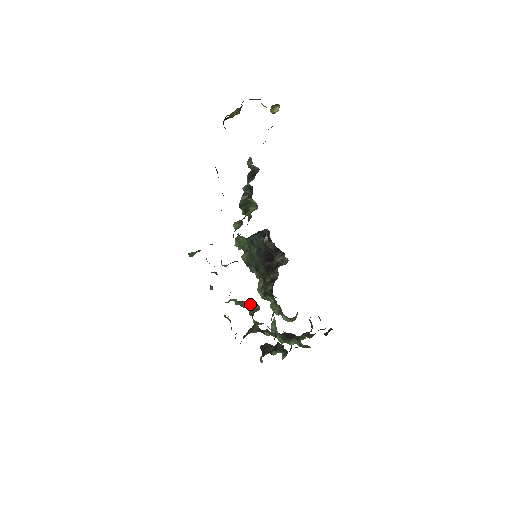
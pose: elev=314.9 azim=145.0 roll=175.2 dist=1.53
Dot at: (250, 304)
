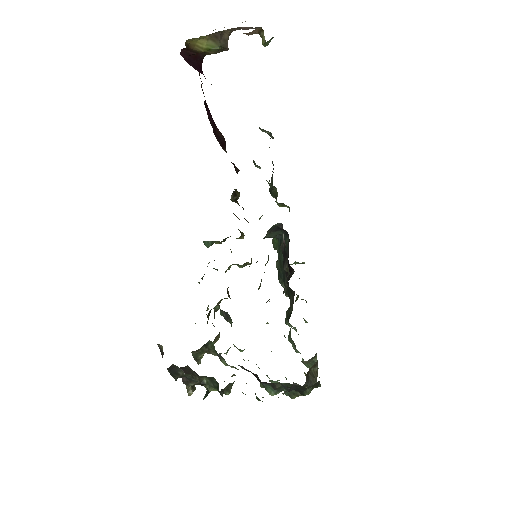
Dot at: (230, 317)
